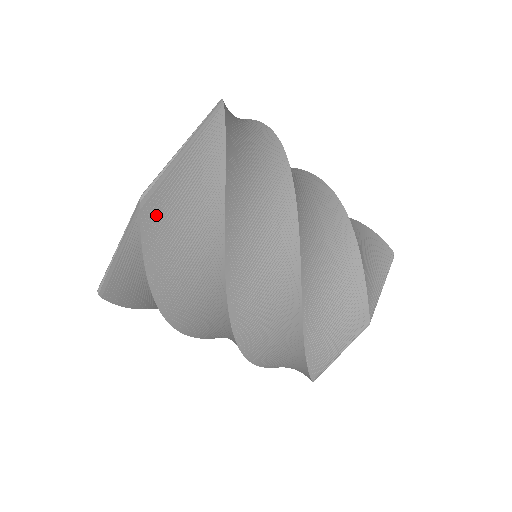
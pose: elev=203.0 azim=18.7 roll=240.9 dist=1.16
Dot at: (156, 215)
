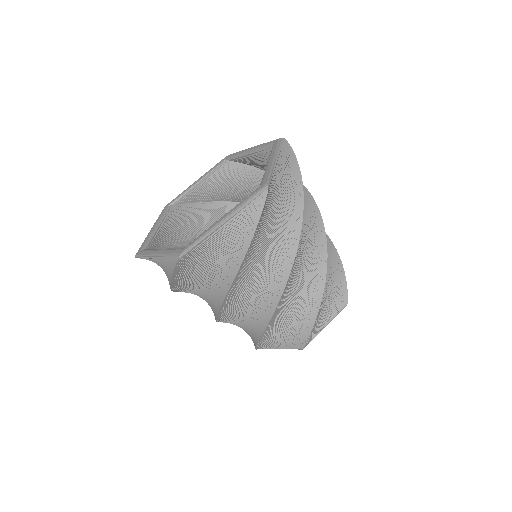
Dot at: (187, 263)
